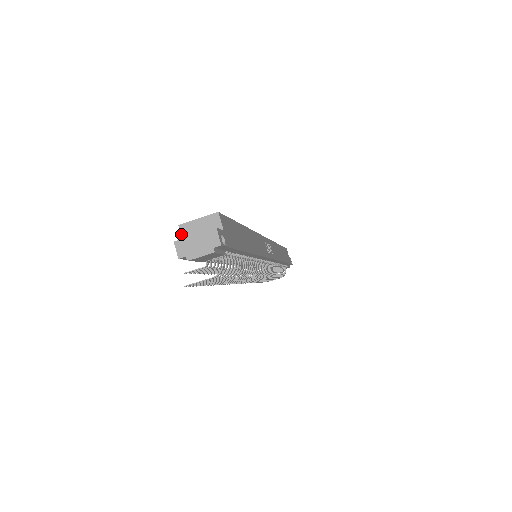
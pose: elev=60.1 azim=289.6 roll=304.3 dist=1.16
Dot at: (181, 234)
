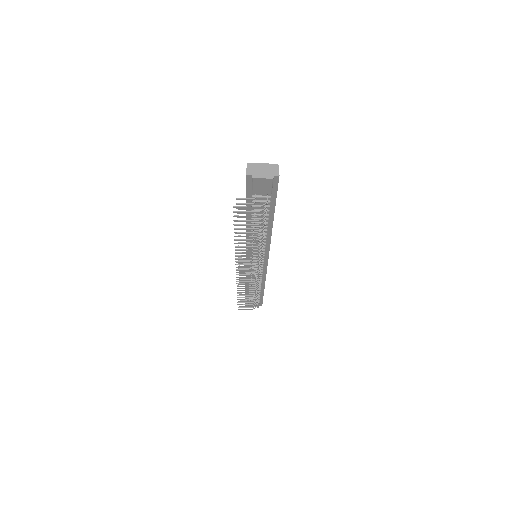
Dot at: occluded
